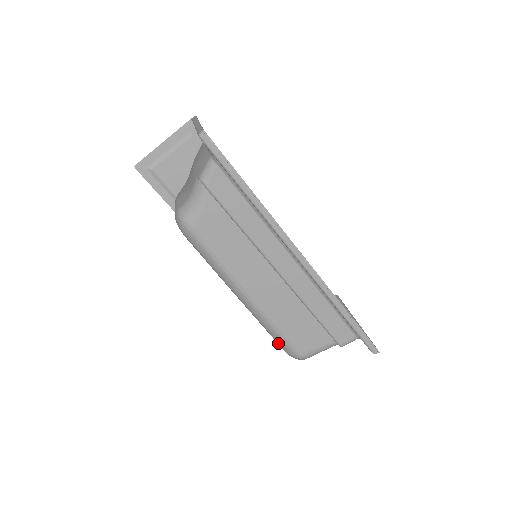
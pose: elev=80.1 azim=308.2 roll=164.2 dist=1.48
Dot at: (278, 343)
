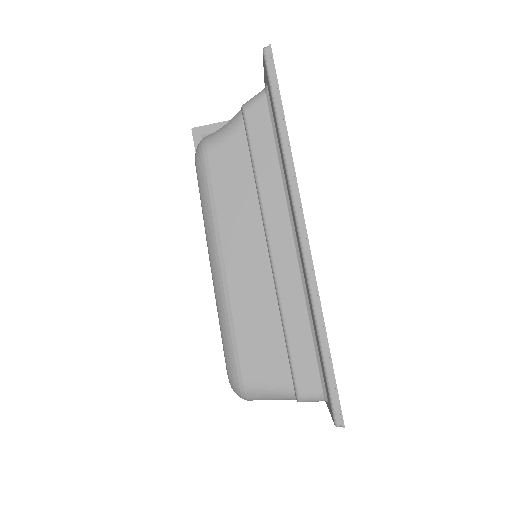
Dot at: (225, 354)
